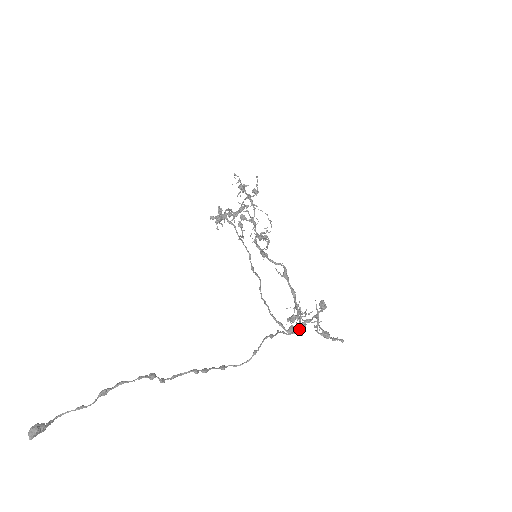
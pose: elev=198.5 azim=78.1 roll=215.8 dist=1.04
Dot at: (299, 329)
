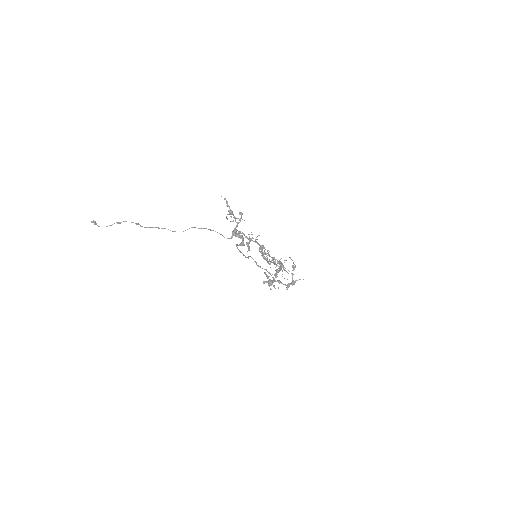
Dot at: (233, 230)
